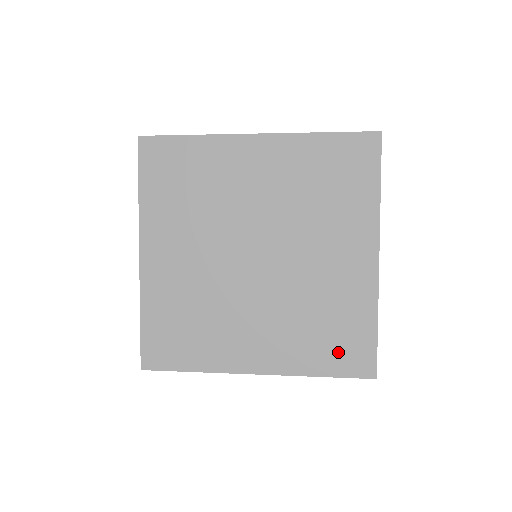
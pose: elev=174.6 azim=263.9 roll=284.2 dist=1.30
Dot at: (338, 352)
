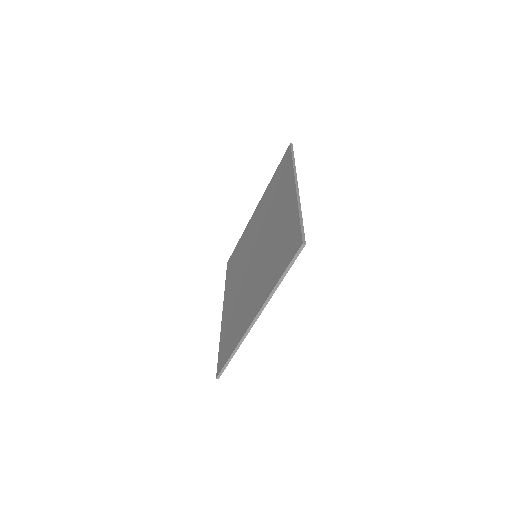
Dot at: (285, 255)
